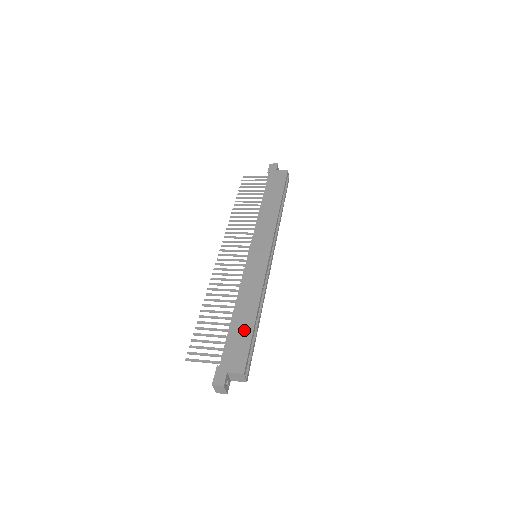
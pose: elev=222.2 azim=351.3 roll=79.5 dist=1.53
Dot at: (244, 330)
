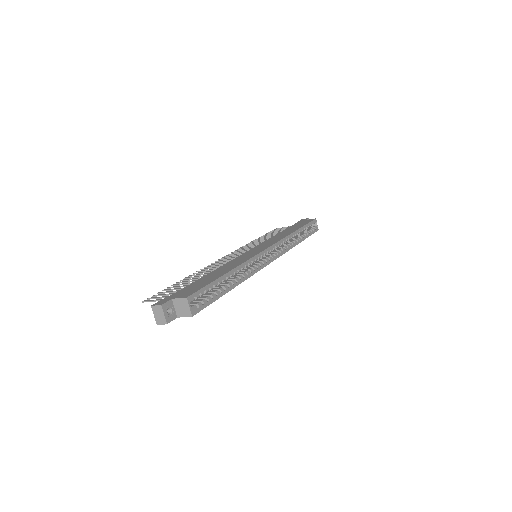
Dot at: (209, 279)
